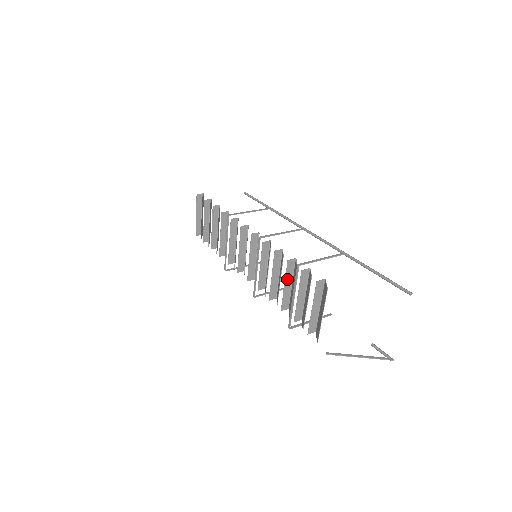
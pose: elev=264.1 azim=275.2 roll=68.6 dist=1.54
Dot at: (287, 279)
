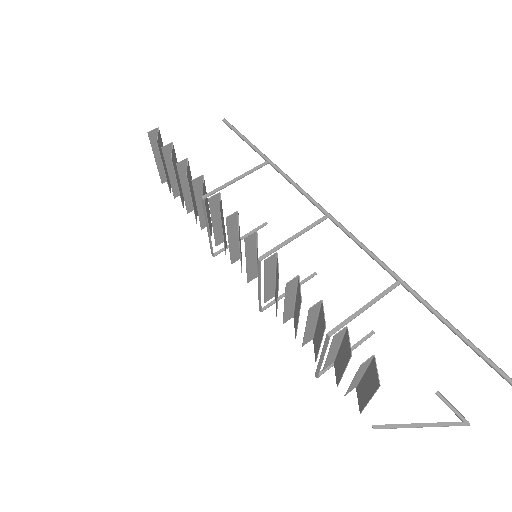
Dot at: (309, 322)
